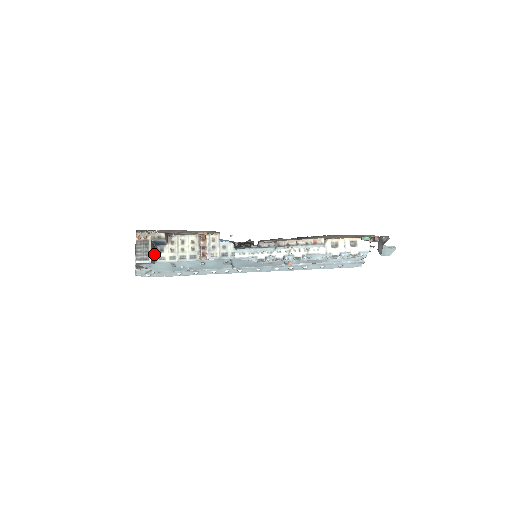
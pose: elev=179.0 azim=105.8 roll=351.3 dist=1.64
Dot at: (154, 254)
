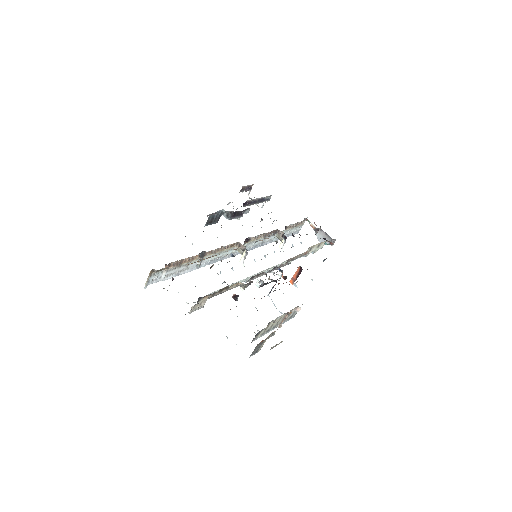
Dot at: occluded
